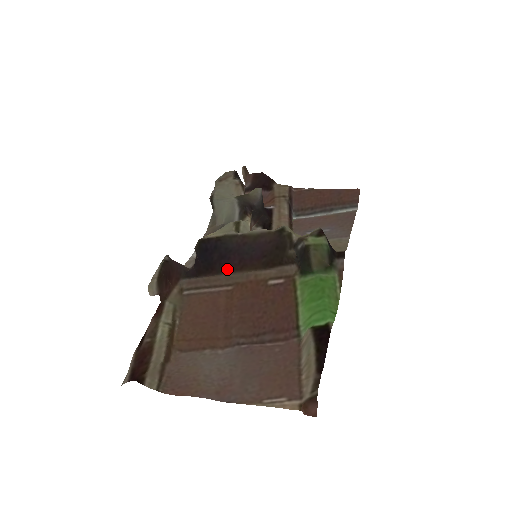
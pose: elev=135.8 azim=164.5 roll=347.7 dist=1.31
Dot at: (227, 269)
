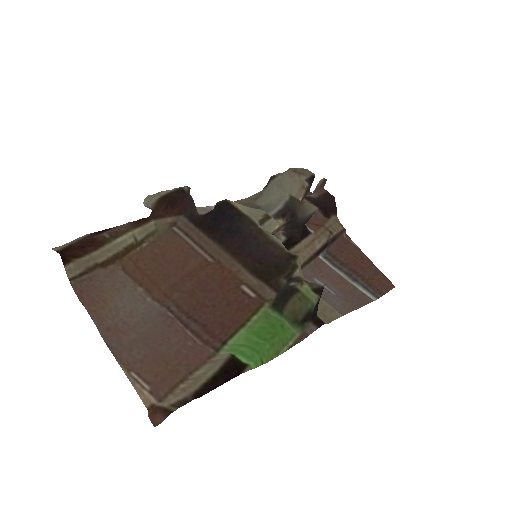
Dot at: (223, 243)
